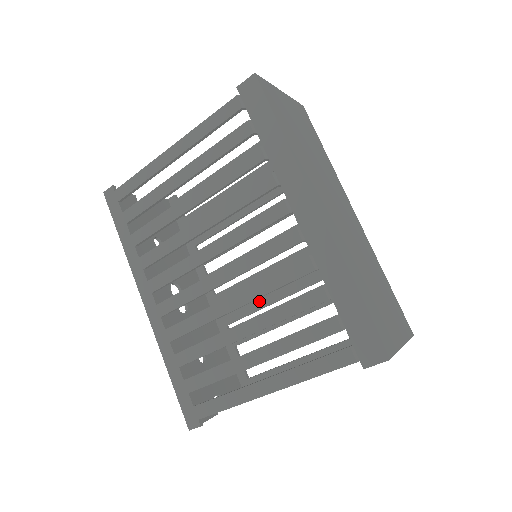
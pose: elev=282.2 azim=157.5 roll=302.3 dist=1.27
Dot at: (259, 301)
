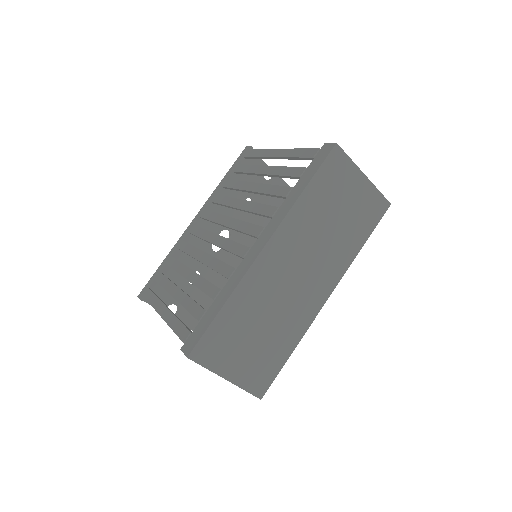
Dot at: occluded
